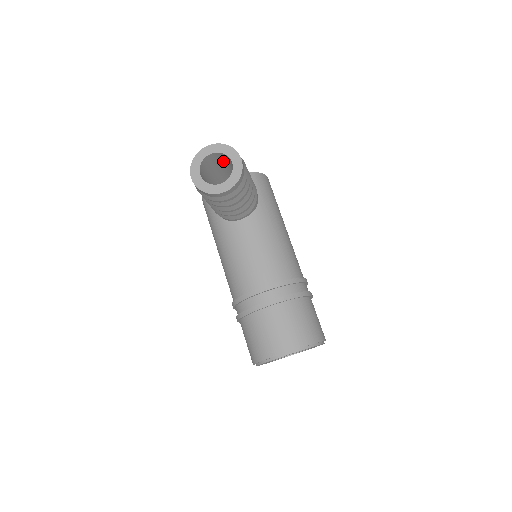
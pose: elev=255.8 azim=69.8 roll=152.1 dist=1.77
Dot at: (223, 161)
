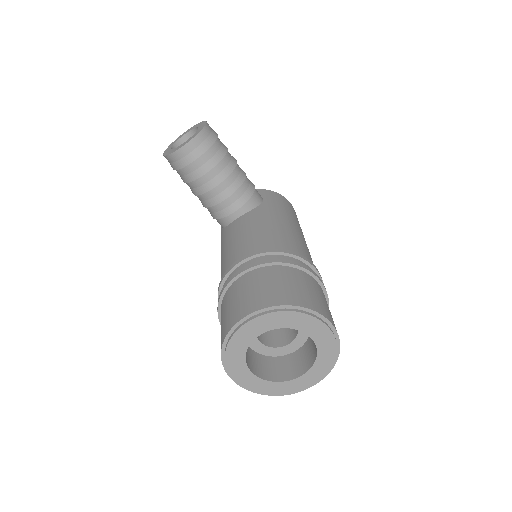
Dot at: occluded
